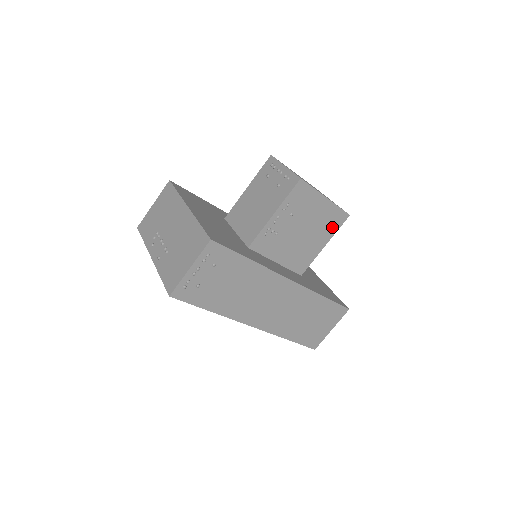
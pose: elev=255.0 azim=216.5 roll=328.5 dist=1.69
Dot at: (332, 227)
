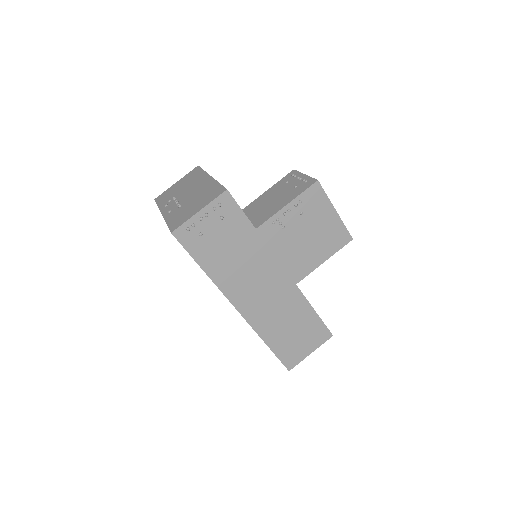
Dot at: (334, 245)
